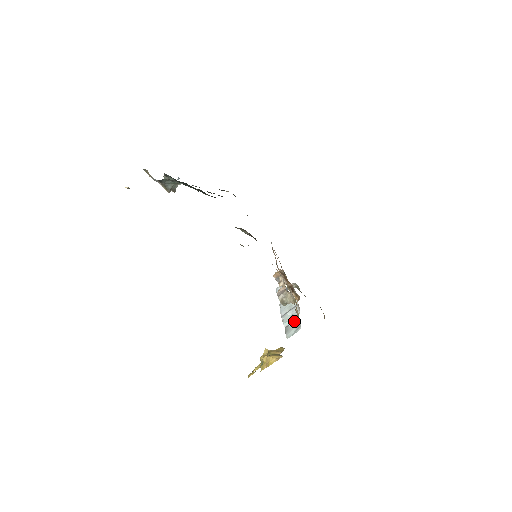
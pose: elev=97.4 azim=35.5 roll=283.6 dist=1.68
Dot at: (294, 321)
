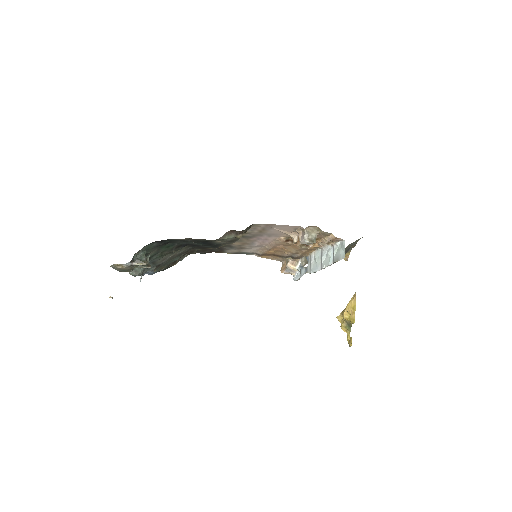
Dot at: (333, 250)
